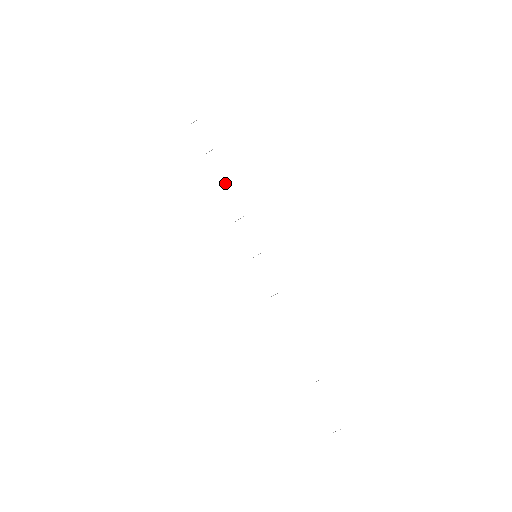
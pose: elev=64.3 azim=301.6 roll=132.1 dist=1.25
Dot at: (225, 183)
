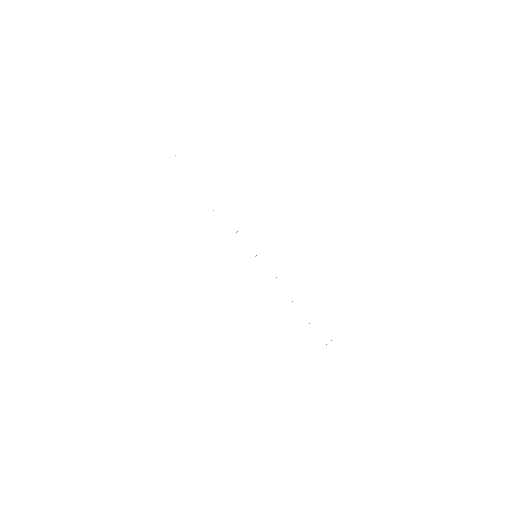
Dot at: occluded
